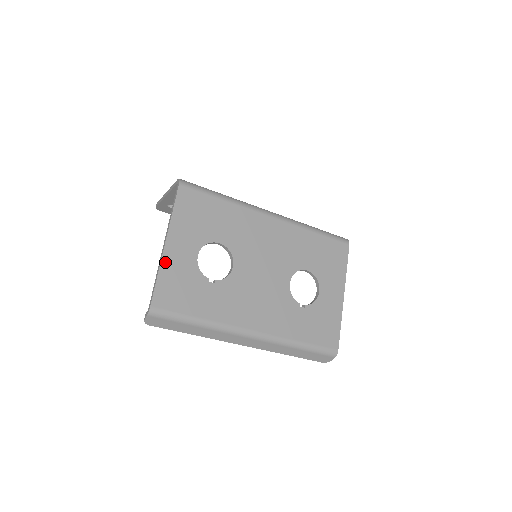
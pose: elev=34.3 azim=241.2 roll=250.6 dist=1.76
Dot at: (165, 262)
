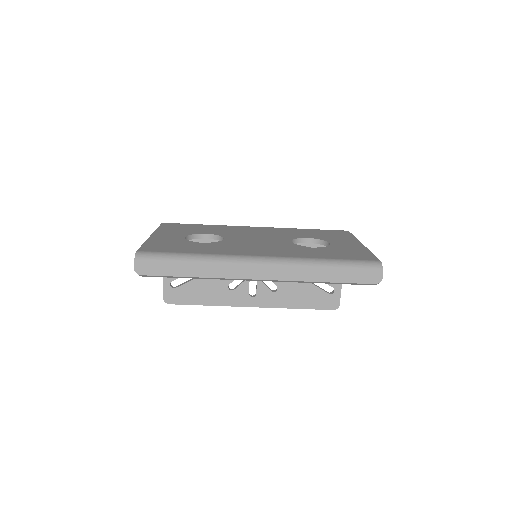
Dot at: (151, 239)
